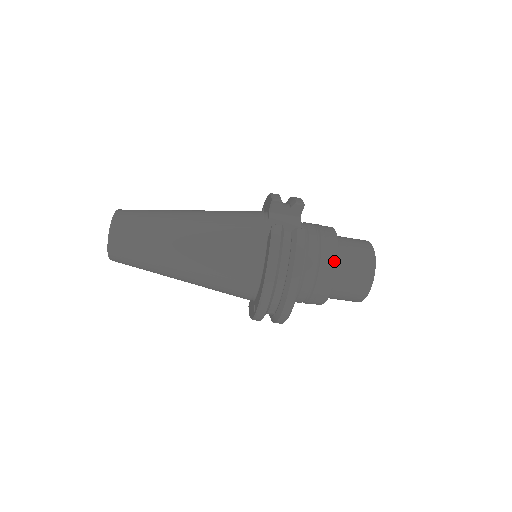
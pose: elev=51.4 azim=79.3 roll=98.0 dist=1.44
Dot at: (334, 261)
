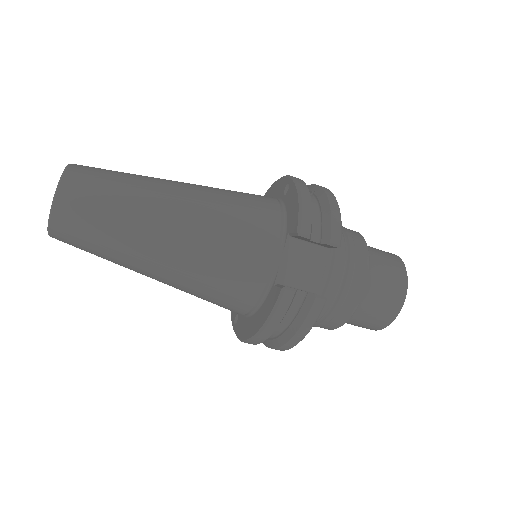
Dot at: (349, 314)
